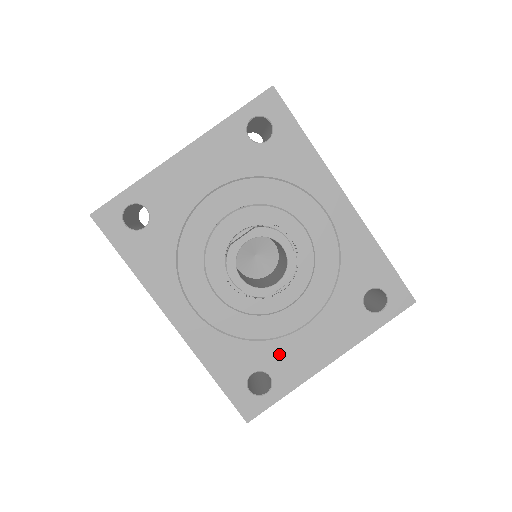
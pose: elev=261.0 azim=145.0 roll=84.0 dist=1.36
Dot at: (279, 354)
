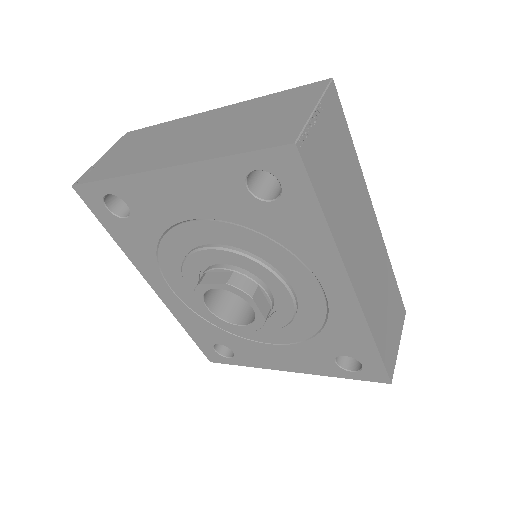
Dot at: (244, 346)
